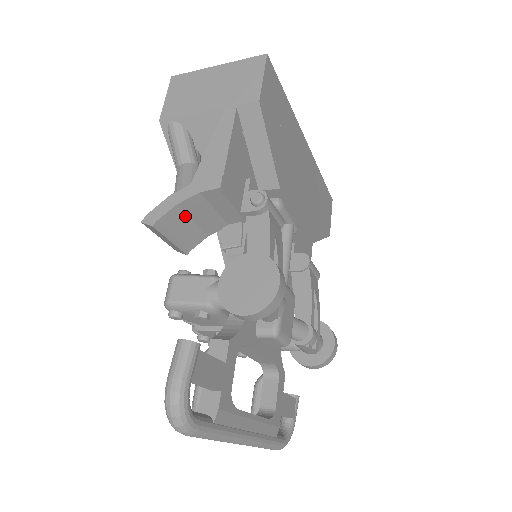
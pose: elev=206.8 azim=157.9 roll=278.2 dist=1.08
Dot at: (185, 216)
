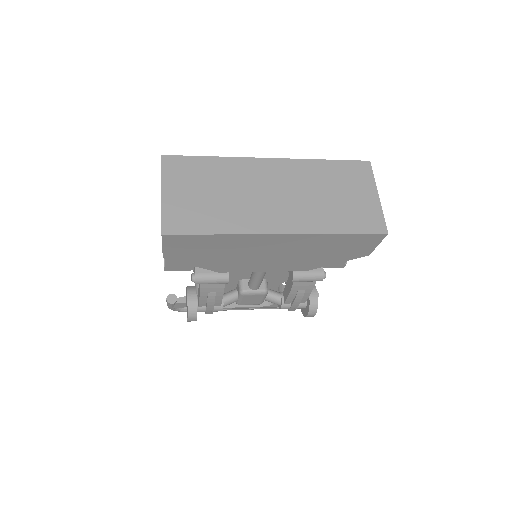
Dot at: occluded
